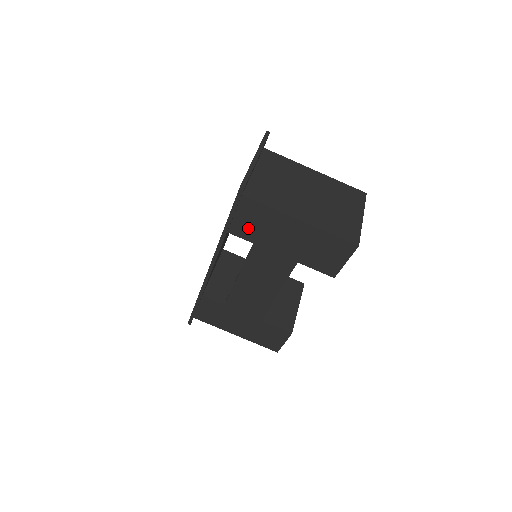
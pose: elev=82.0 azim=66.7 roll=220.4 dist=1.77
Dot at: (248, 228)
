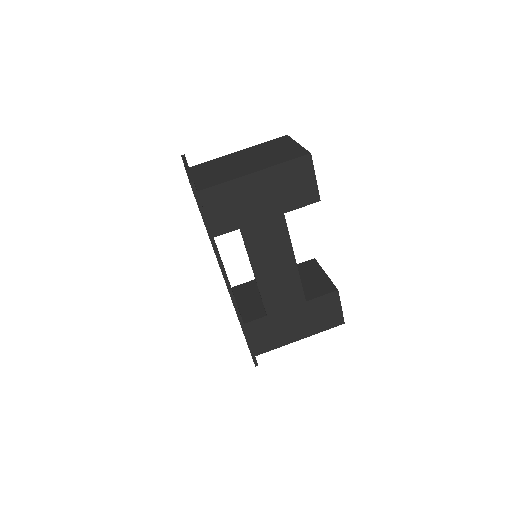
Dot at: (225, 218)
